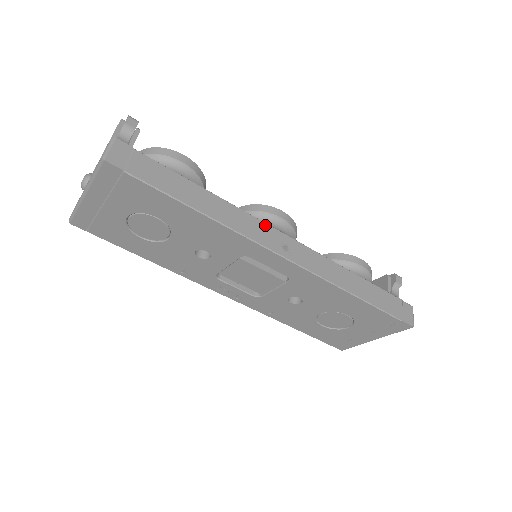
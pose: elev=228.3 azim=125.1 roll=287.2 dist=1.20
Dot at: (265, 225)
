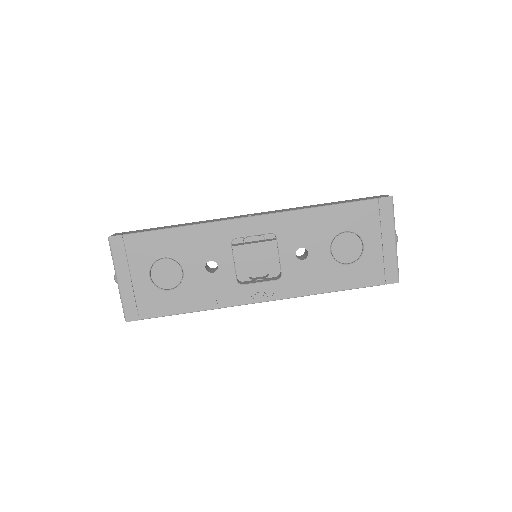
Dot at: (230, 217)
